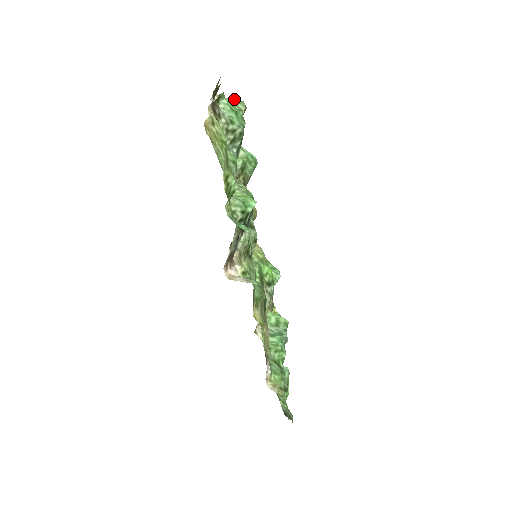
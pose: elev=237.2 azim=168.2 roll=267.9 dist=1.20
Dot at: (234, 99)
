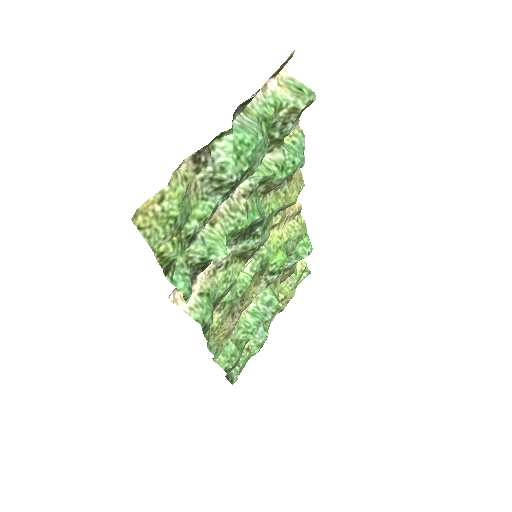
Dot at: (302, 86)
